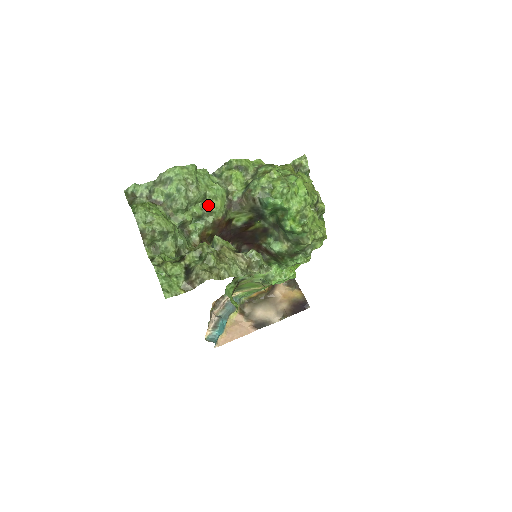
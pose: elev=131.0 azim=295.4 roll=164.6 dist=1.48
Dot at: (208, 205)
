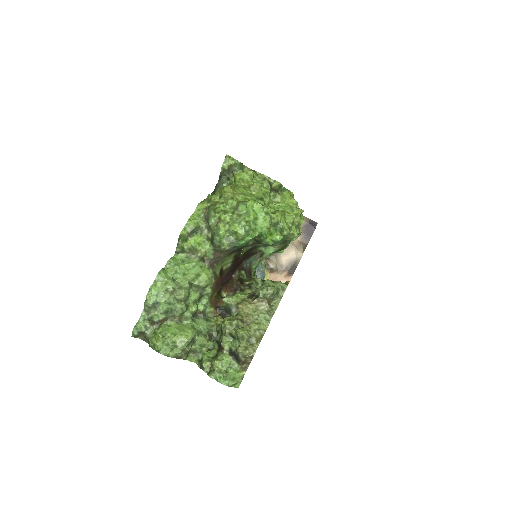
Dot at: (198, 286)
